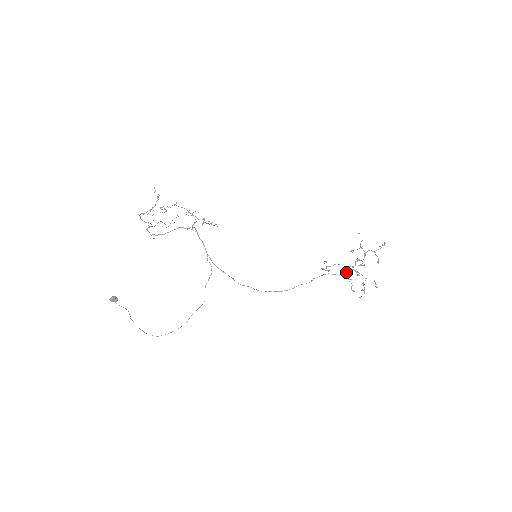
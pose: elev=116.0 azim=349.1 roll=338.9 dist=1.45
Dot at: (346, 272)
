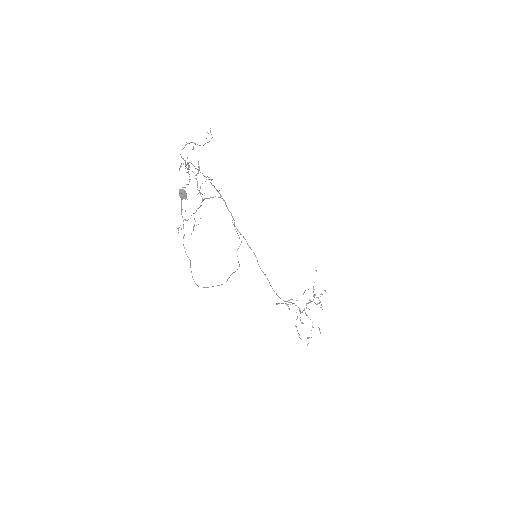
Dot at: (301, 312)
